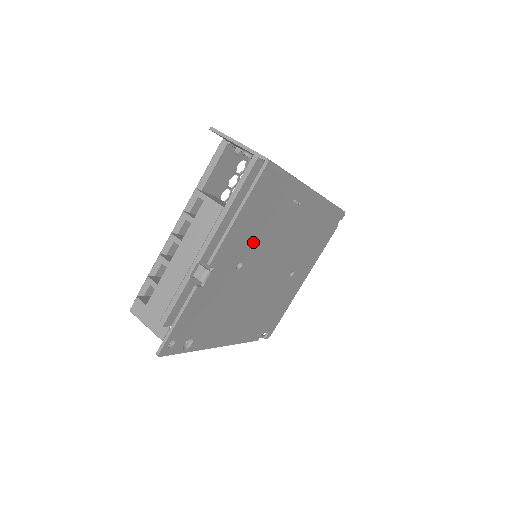
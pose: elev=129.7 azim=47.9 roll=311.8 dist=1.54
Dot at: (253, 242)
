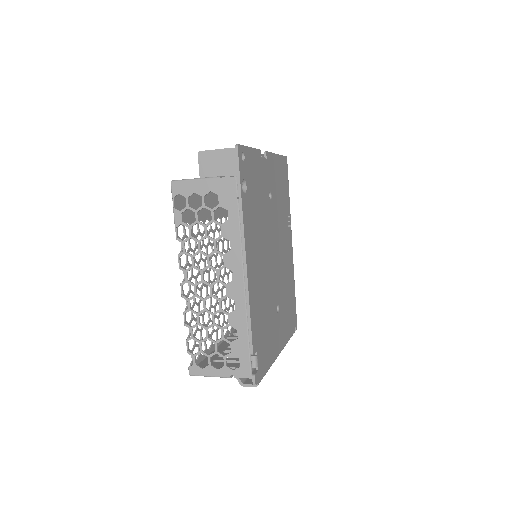
Dot at: (276, 195)
